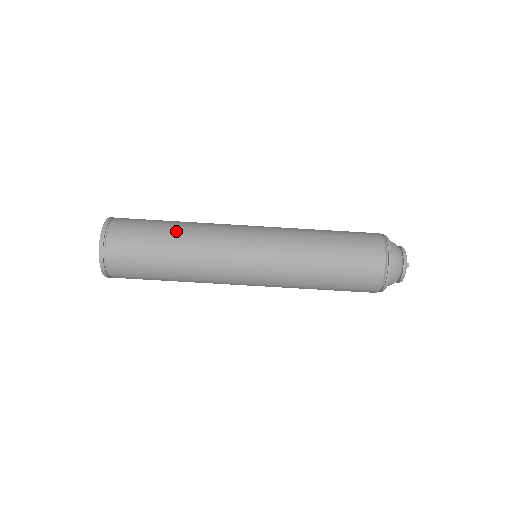
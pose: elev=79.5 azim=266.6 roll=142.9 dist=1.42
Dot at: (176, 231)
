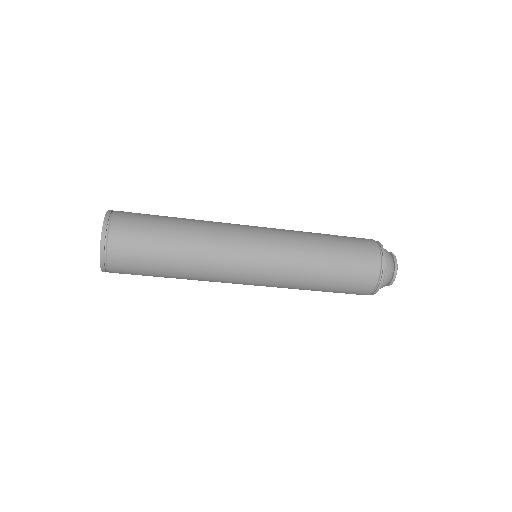
Dot at: (178, 257)
